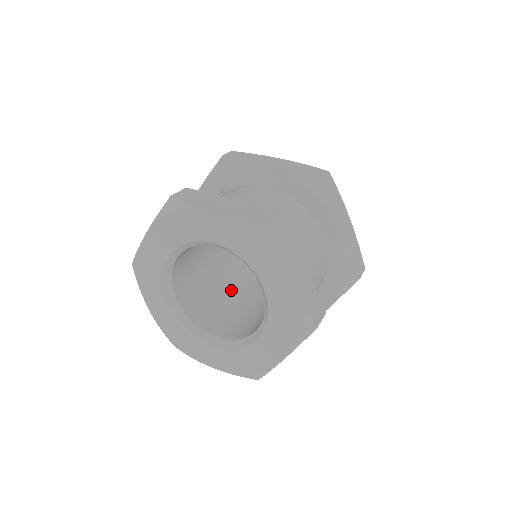
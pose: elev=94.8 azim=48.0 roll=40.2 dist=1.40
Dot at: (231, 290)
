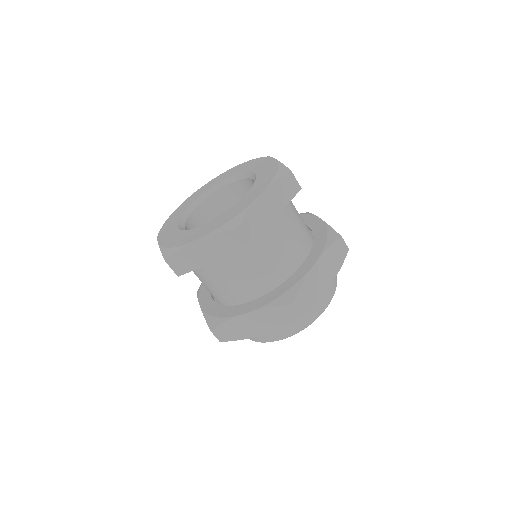
Dot at: occluded
